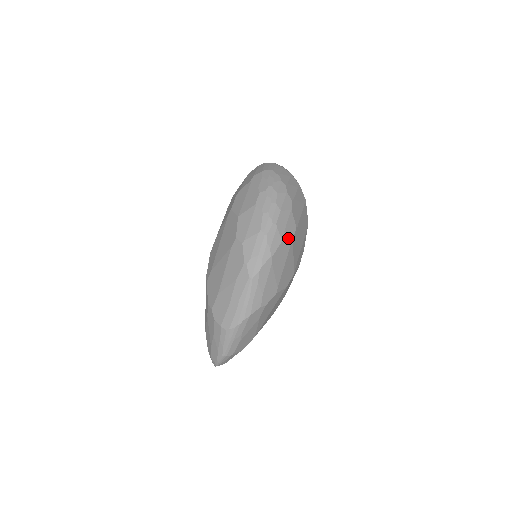
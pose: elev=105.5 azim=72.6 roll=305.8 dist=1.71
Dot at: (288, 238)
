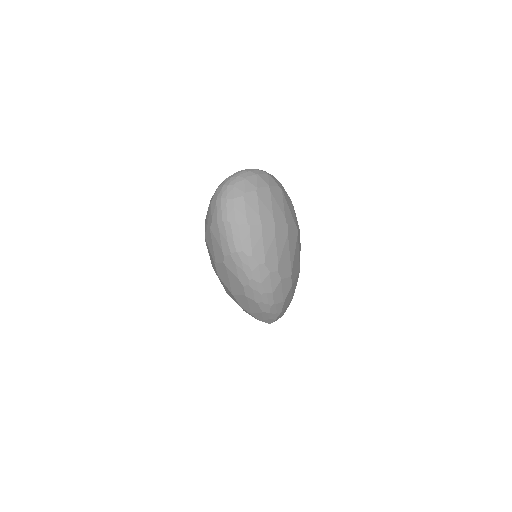
Dot at: (288, 292)
